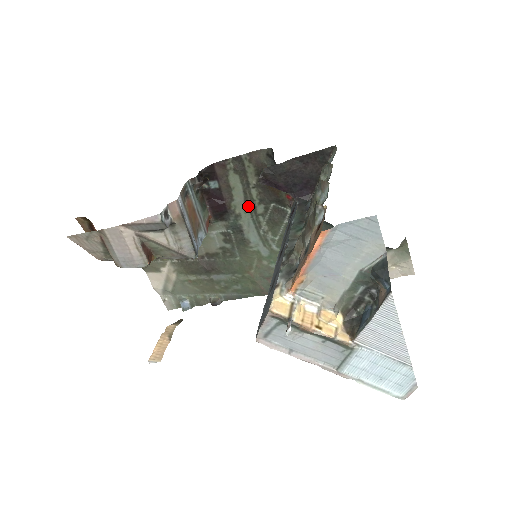
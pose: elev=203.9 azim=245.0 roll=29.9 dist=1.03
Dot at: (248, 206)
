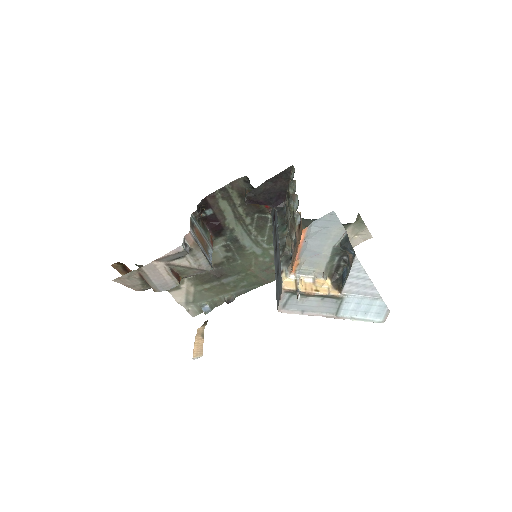
Dot at: (238, 221)
